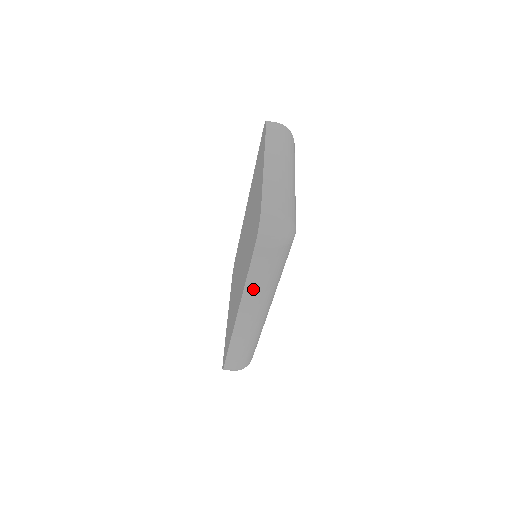
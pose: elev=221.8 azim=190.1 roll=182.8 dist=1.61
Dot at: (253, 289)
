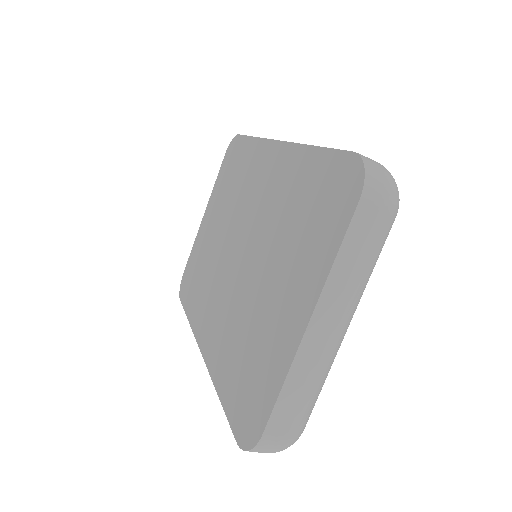
Dot at: occluded
